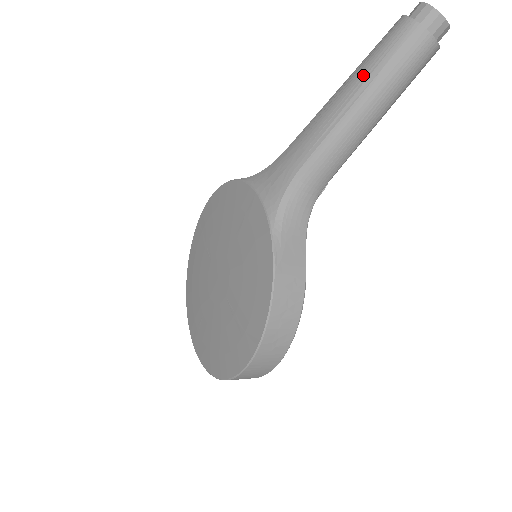
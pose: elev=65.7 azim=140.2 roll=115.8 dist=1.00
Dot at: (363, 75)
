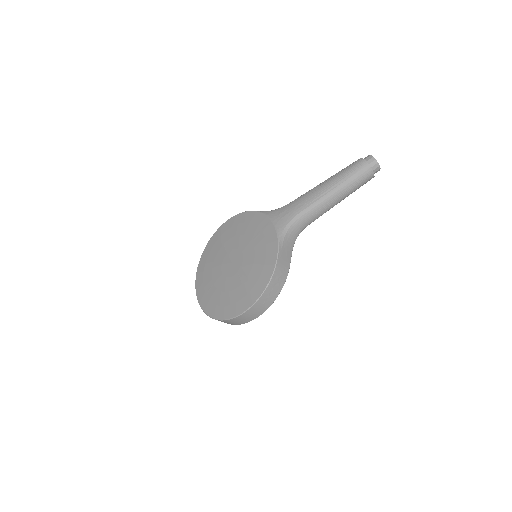
Dot at: (339, 178)
